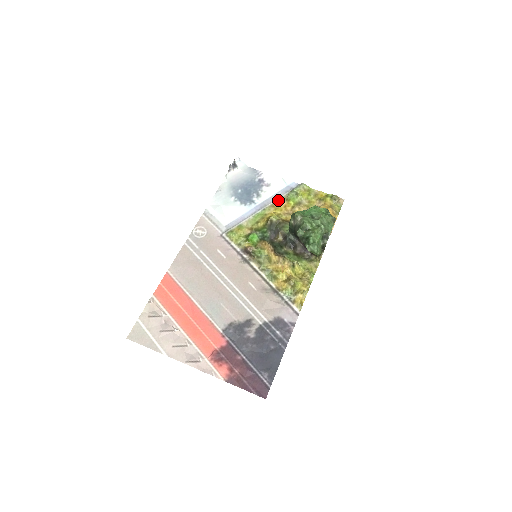
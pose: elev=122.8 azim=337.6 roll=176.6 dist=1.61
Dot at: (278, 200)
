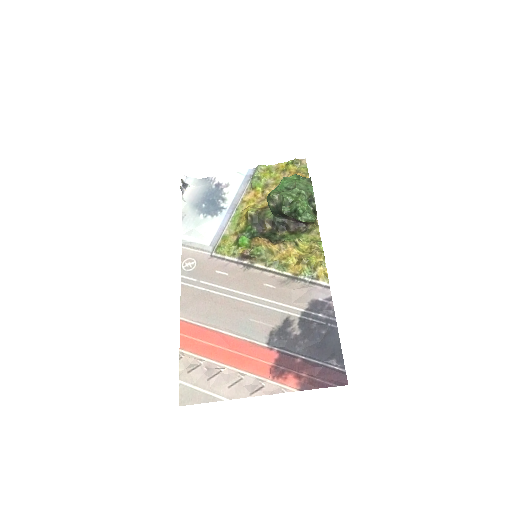
Dot at: (245, 193)
